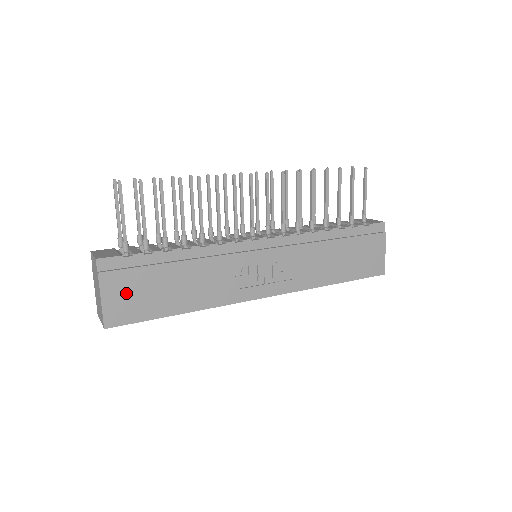
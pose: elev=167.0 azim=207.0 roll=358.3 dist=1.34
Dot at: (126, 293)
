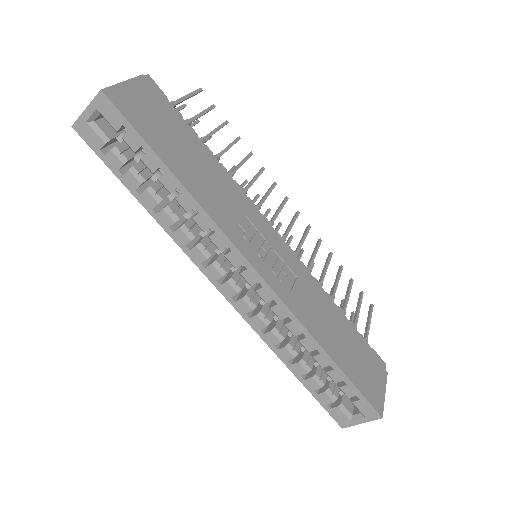
Dot at: (147, 106)
